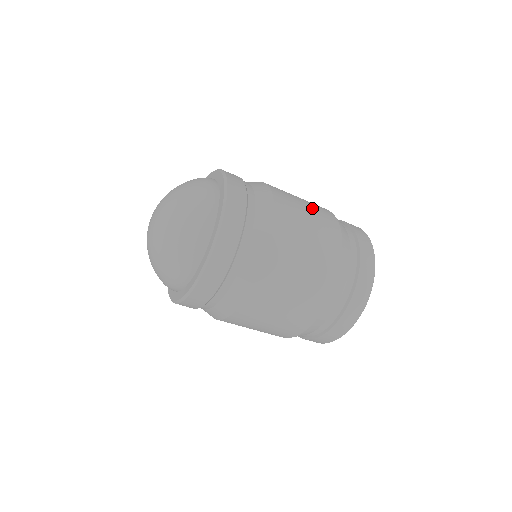
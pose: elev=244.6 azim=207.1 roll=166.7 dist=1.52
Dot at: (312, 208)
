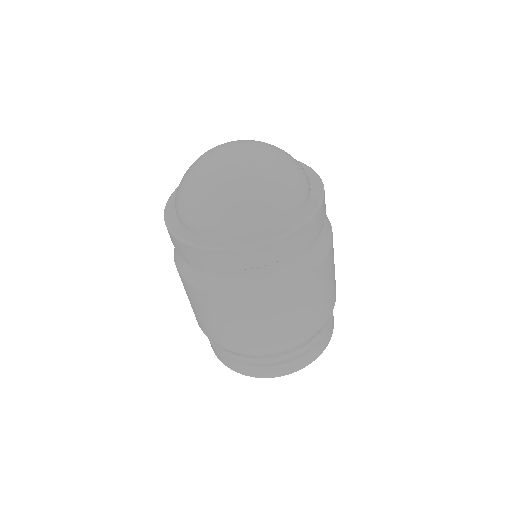
Dot at: occluded
